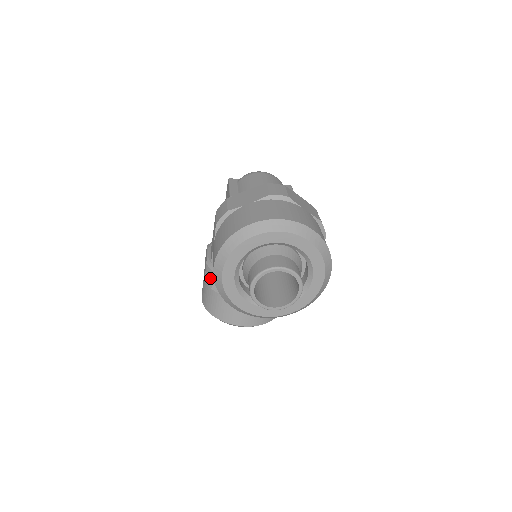
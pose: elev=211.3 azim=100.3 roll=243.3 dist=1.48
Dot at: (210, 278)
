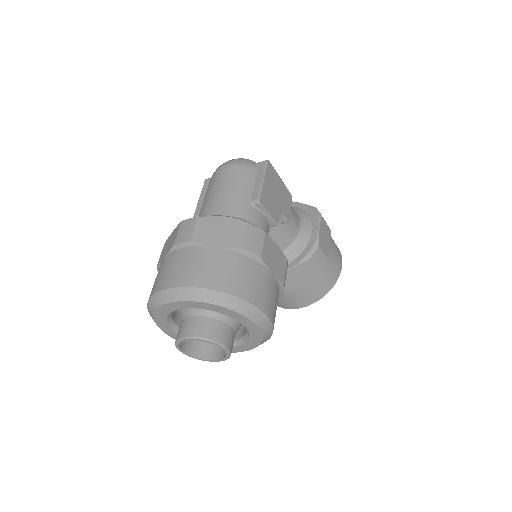
Dot at: occluded
